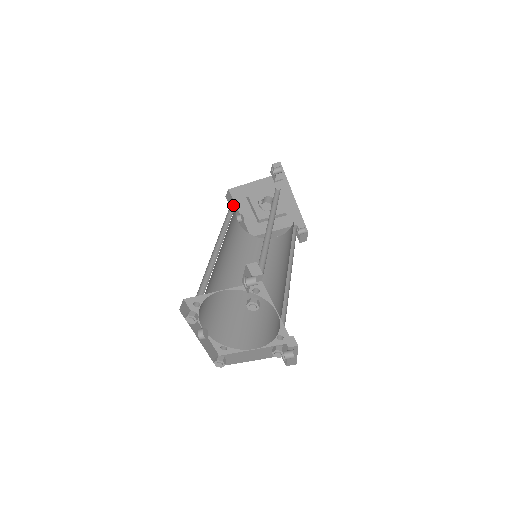
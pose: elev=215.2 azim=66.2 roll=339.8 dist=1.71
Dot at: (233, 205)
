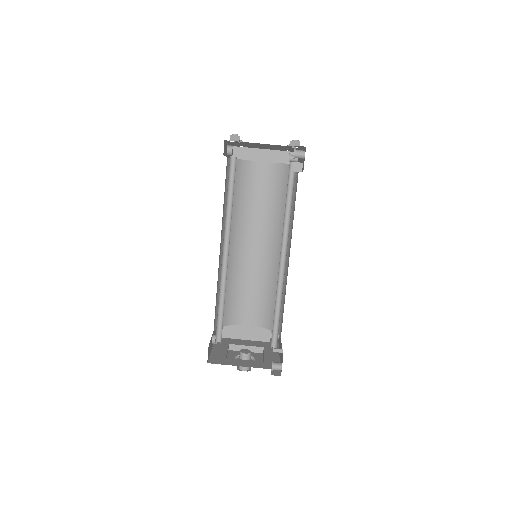
Dot at: occluded
